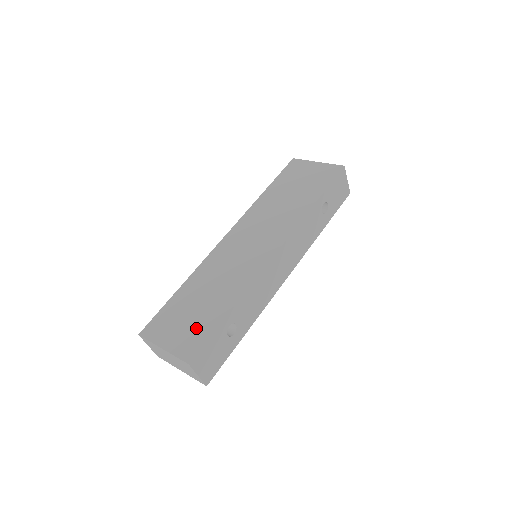
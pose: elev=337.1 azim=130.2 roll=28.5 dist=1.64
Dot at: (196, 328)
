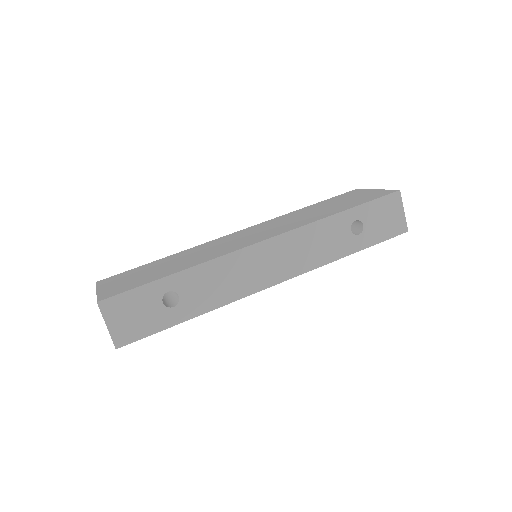
Dot at: (135, 281)
